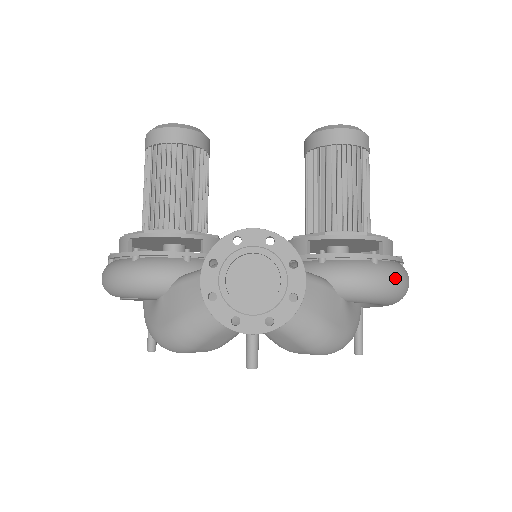
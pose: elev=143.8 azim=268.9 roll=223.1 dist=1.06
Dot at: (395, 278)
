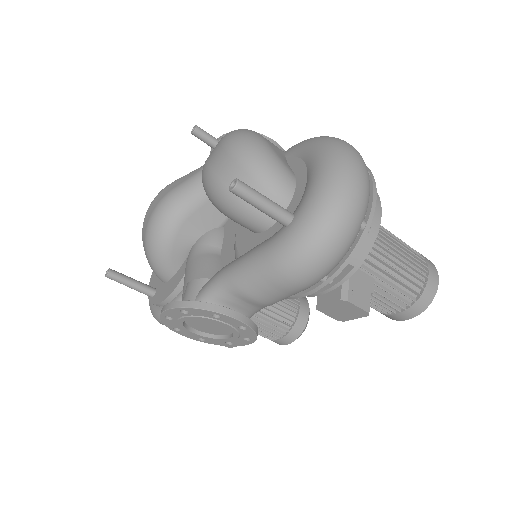
Dot at: occluded
